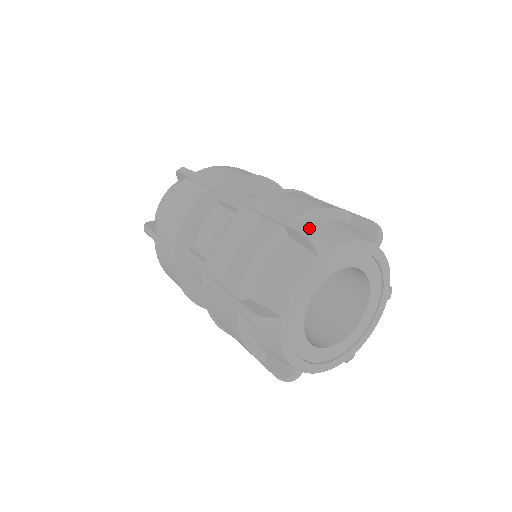
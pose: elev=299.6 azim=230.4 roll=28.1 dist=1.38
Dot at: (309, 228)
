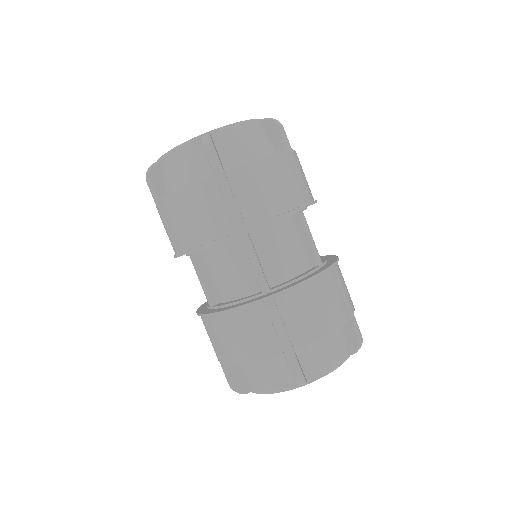
Dot at: (302, 378)
